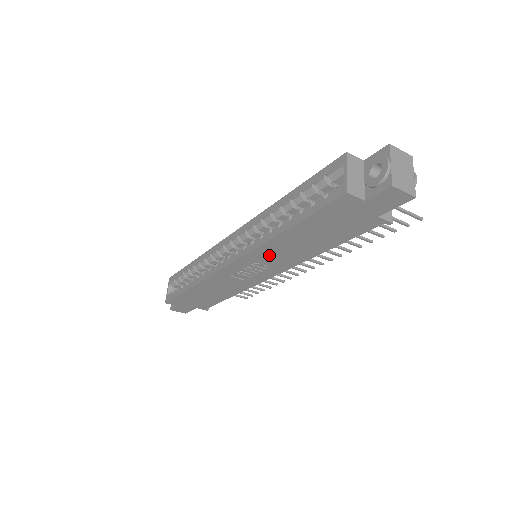
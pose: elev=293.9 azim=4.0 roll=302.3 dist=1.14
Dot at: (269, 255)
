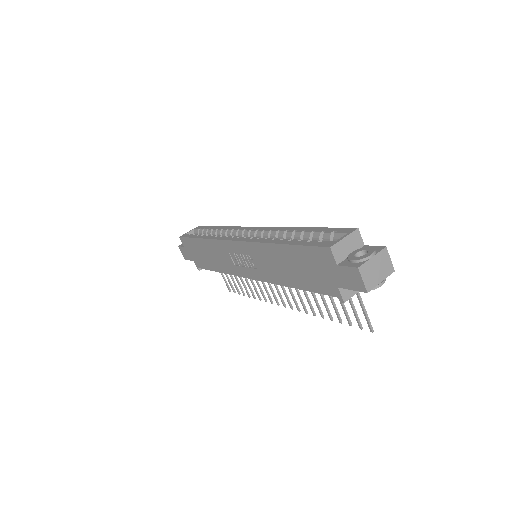
Dot at: (260, 256)
